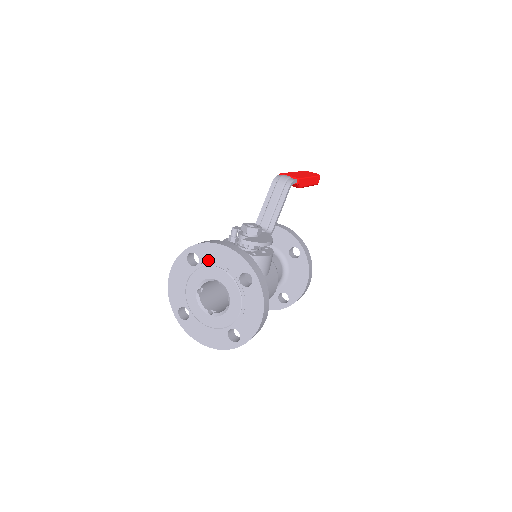
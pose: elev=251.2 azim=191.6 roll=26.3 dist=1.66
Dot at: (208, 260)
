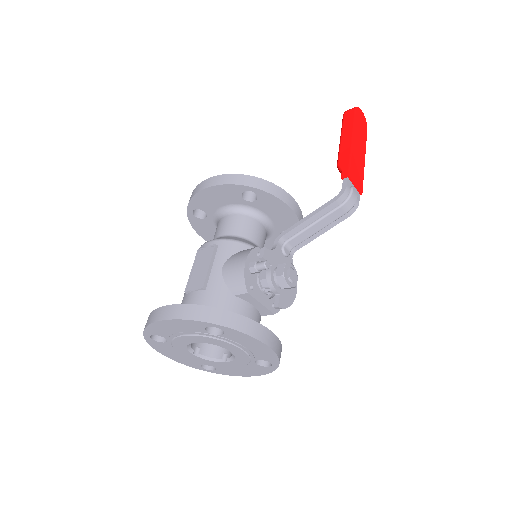
Dot at: (235, 340)
